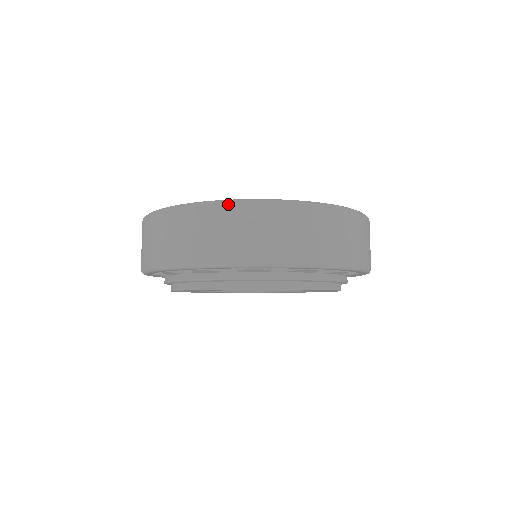
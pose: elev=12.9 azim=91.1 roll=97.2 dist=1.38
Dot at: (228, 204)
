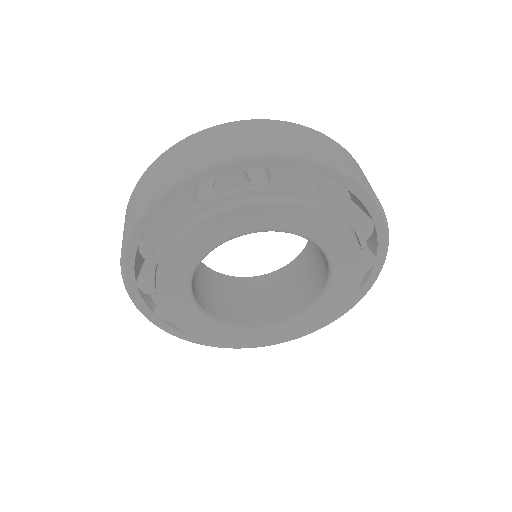
Dot at: (258, 120)
